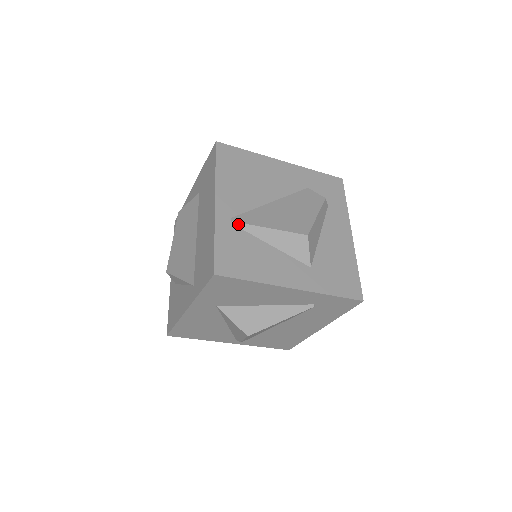
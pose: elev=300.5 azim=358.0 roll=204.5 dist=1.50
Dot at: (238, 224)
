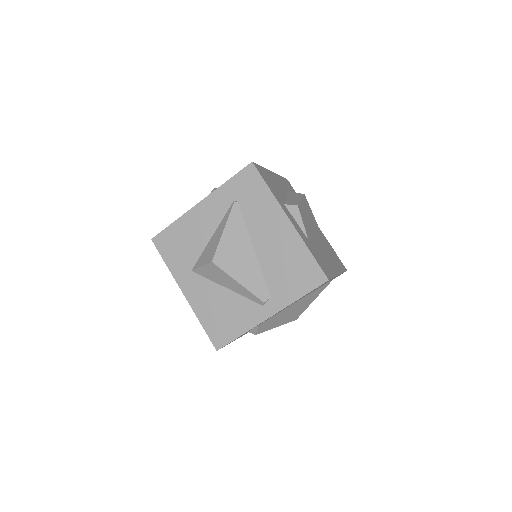
Dot at: occluded
